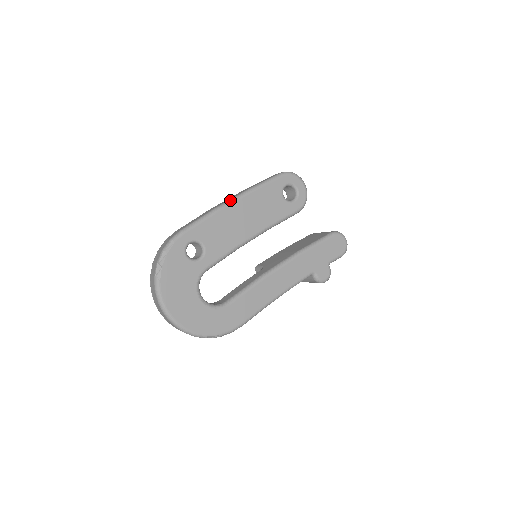
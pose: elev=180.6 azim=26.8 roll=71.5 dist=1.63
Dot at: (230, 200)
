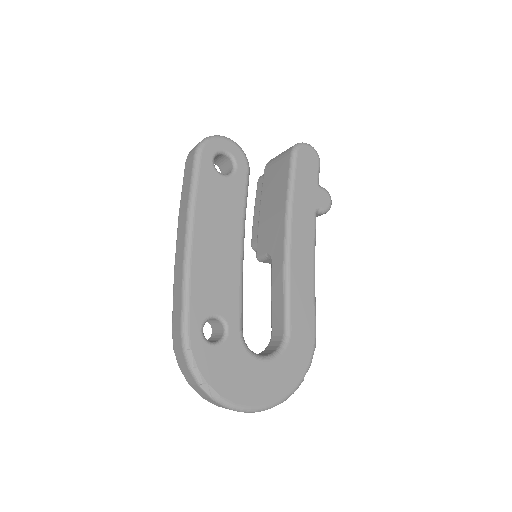
Dot at: (186, 243)
